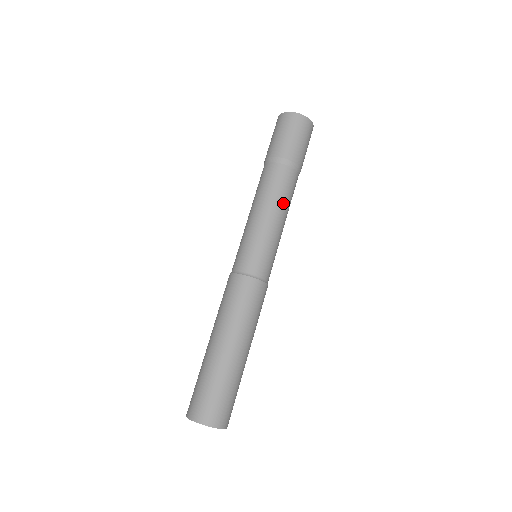
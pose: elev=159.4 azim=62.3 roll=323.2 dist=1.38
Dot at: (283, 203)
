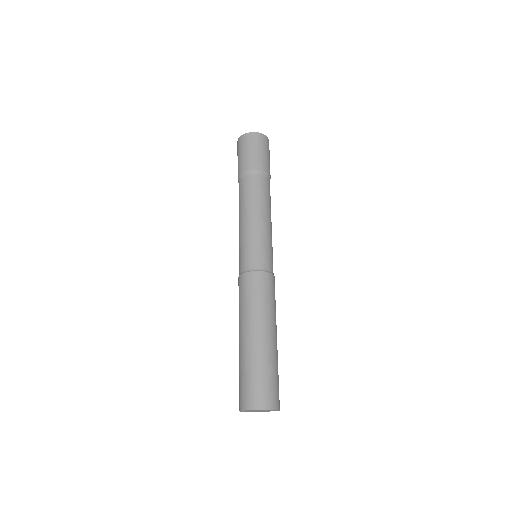
Dot at: (269, 208)
